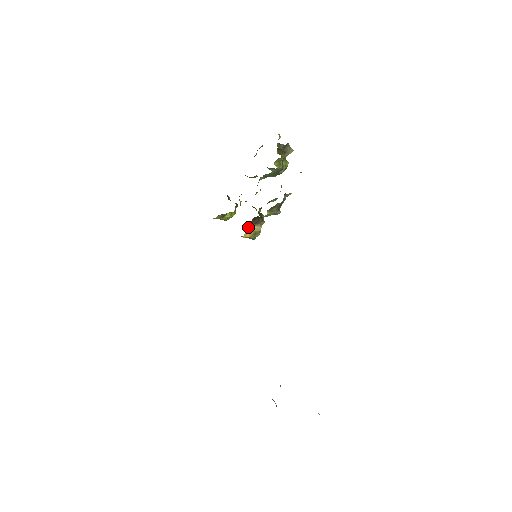
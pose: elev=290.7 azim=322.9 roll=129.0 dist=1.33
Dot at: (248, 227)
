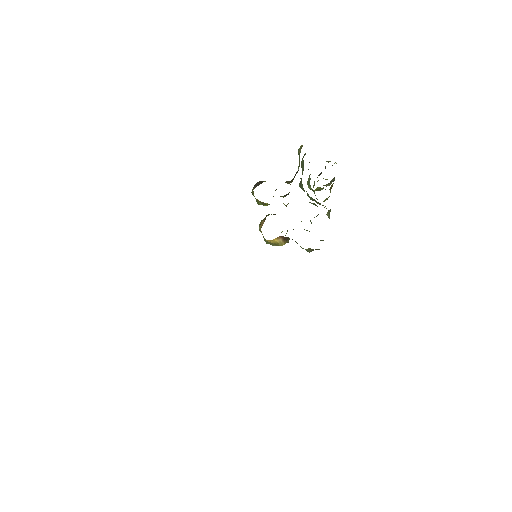
Dot at: (279, 237)
